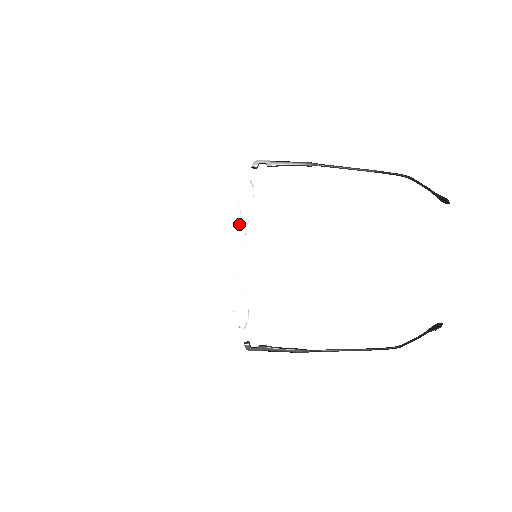
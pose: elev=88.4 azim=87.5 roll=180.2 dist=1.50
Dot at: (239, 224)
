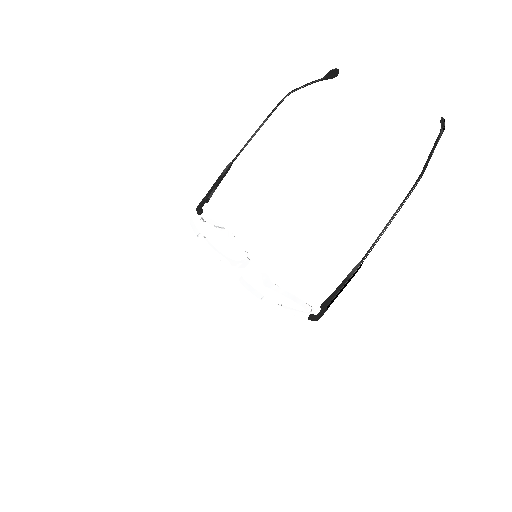
Dot at: (213, 246)
